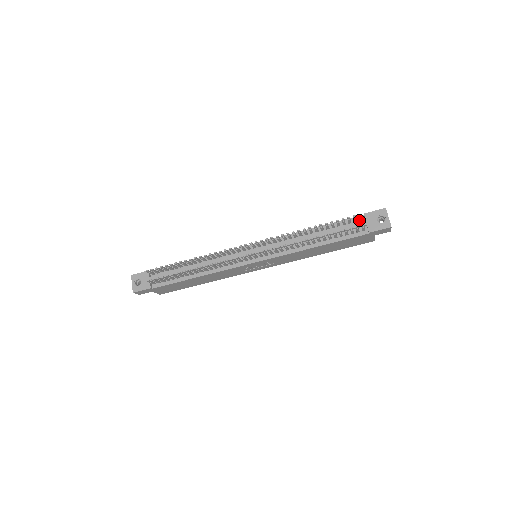
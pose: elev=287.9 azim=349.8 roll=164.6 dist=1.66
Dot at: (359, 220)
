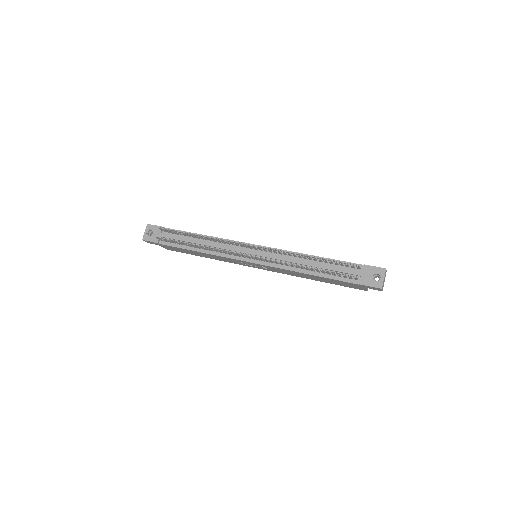
Dot at: (357, 268)
